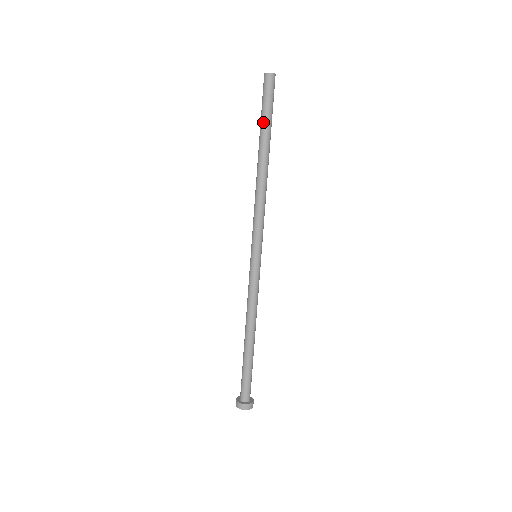
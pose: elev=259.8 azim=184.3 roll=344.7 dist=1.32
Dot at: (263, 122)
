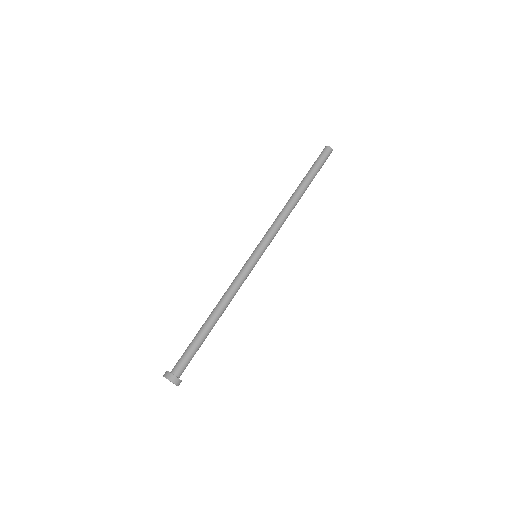
Dot at: (310, 171)
